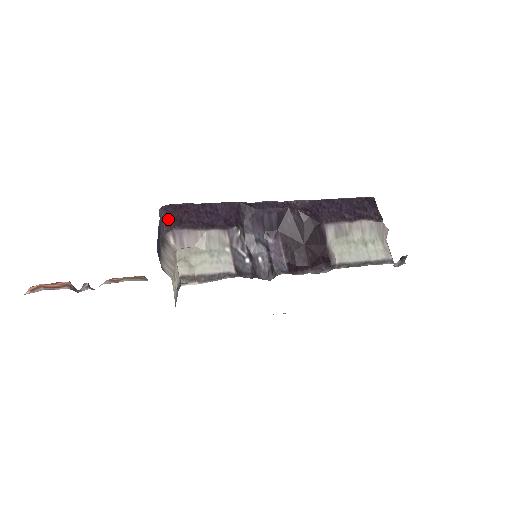
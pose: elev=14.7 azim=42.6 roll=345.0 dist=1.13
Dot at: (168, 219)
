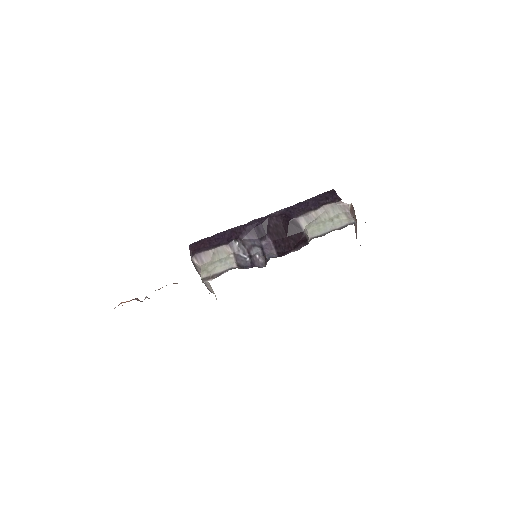
Dot at: (192, 251)
